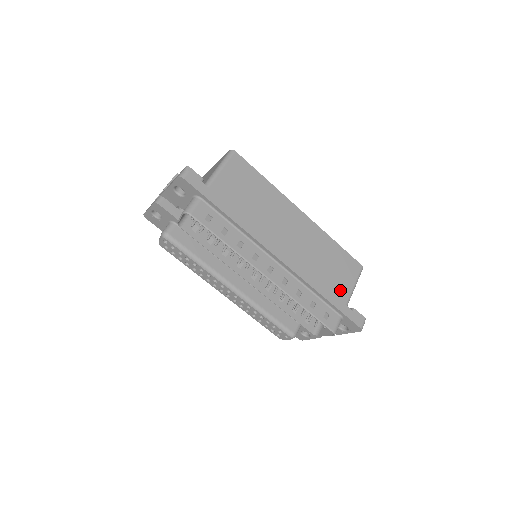
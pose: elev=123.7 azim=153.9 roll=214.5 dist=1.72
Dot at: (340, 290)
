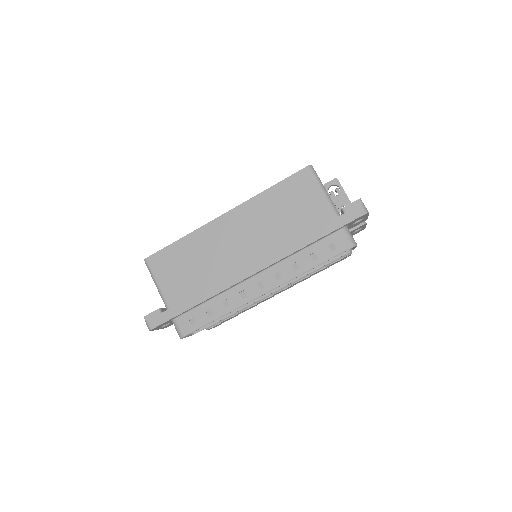
Dot at: (317, 213)
